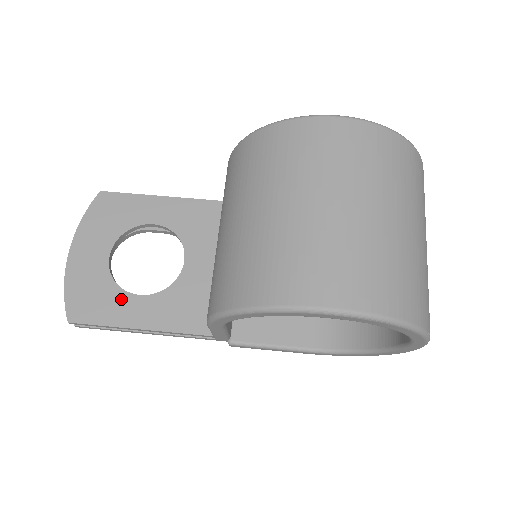
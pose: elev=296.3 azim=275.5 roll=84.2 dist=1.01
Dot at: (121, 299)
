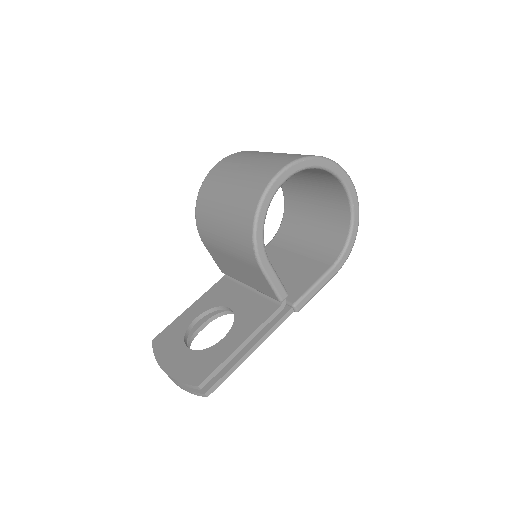
Dot at: (215, 349)
